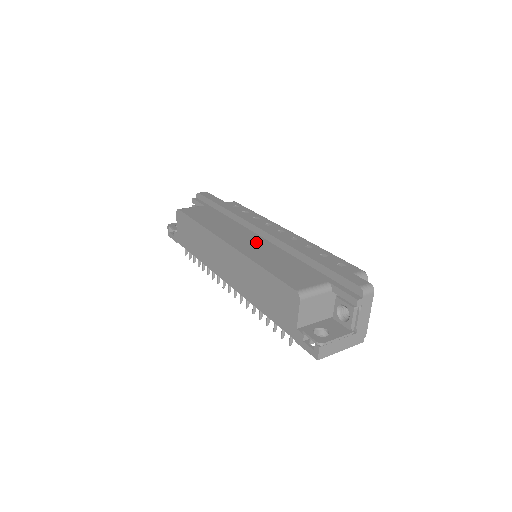
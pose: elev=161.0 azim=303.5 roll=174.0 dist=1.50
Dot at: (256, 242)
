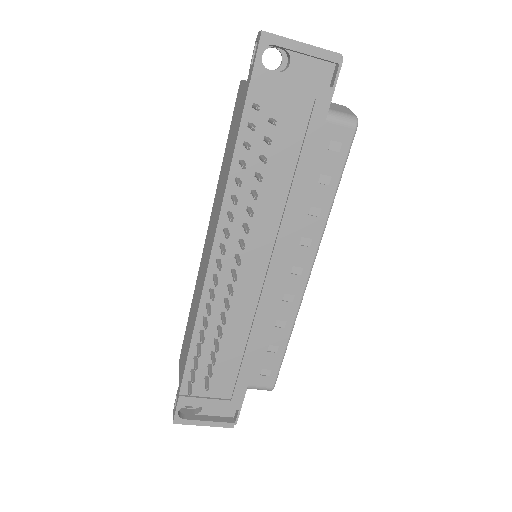
Dot at: occluded
